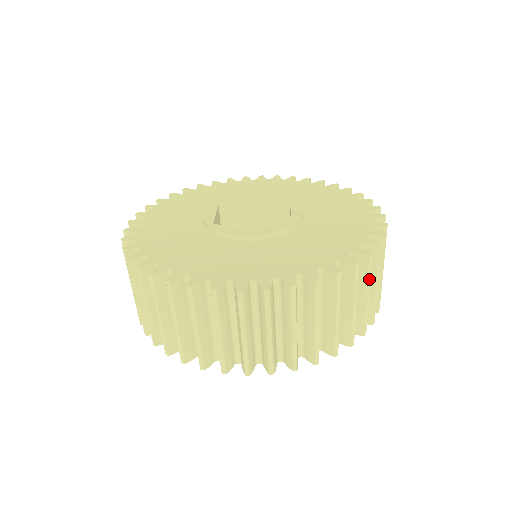
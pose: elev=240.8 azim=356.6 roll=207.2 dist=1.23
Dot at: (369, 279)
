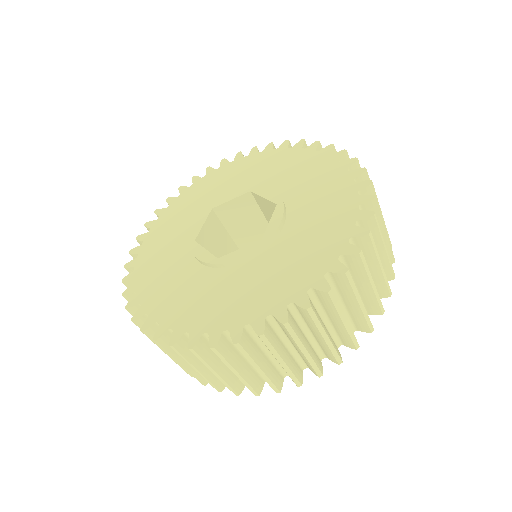
Dot at: (378, 202)
